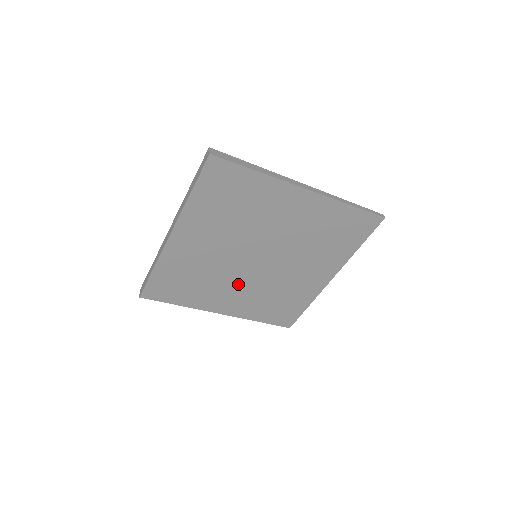
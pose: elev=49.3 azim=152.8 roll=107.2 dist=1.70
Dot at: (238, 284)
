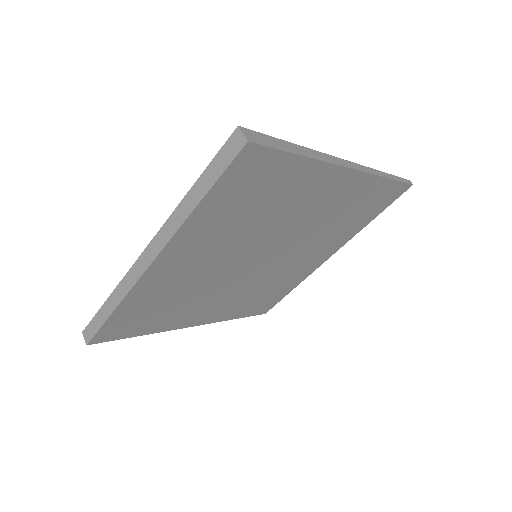
Dot at: (225, 292)
